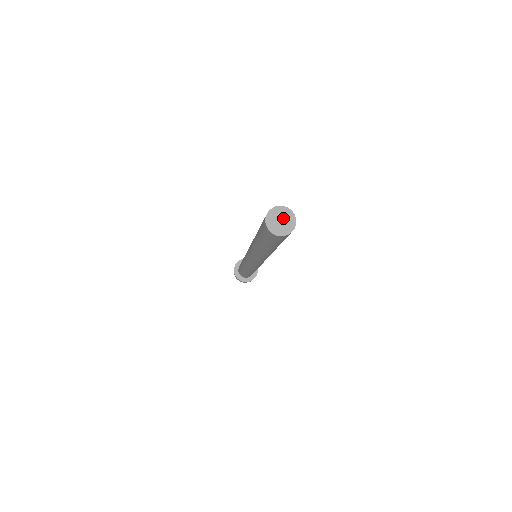
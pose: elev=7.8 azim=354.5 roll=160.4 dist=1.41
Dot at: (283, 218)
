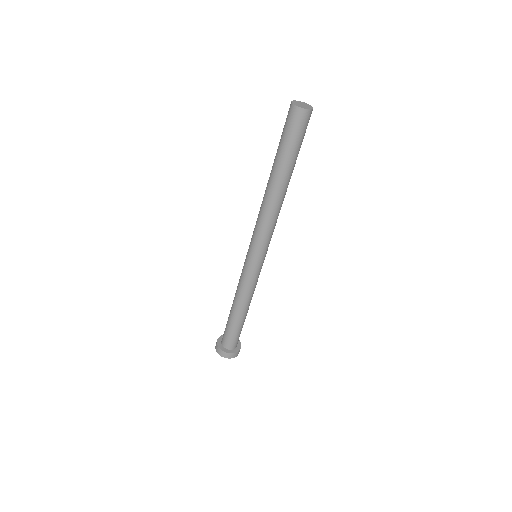
Dot at: (303, 104)
